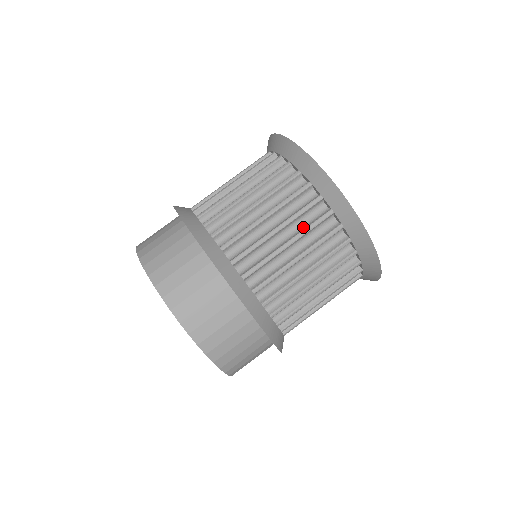
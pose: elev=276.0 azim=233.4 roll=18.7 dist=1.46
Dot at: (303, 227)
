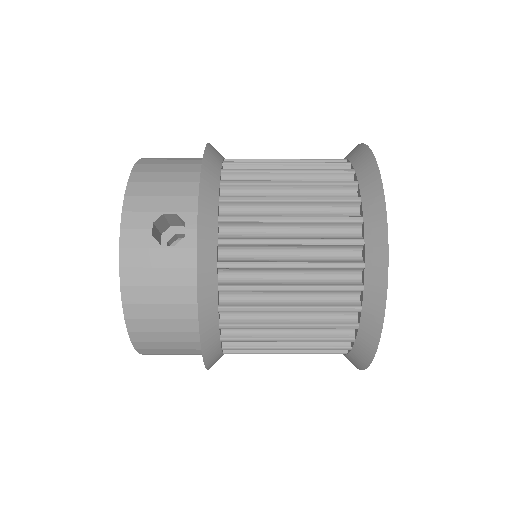
Dot at: occluded
